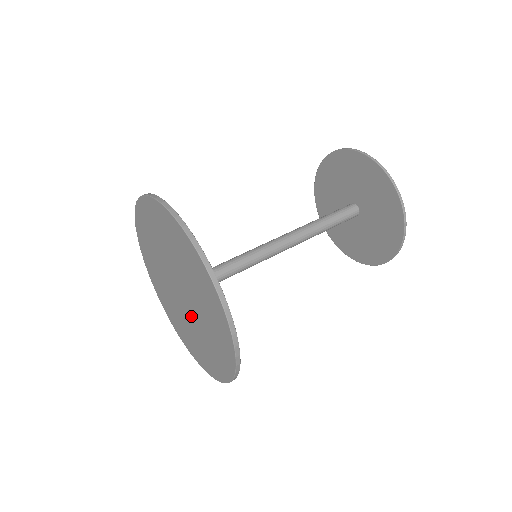
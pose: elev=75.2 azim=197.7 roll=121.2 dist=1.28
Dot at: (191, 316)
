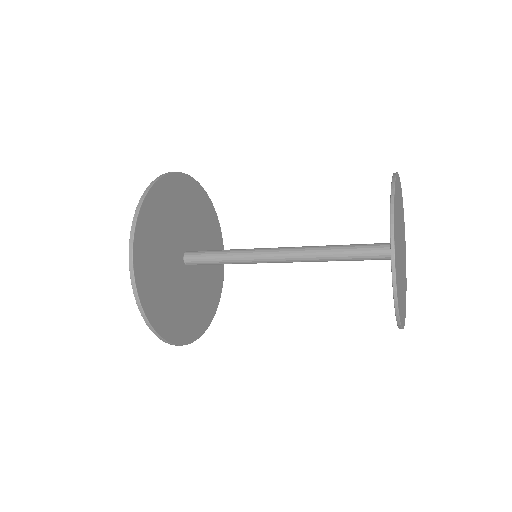
Dot at: occluded
